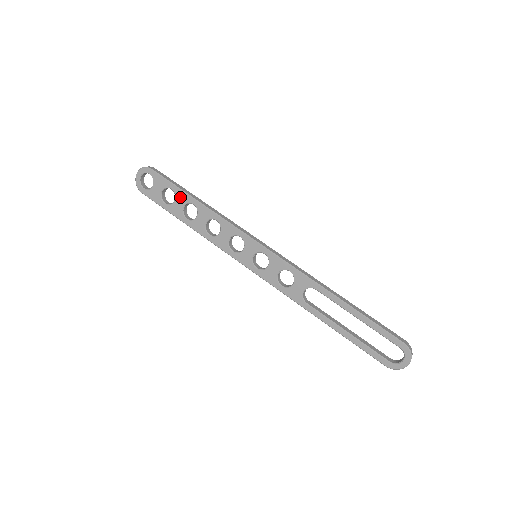
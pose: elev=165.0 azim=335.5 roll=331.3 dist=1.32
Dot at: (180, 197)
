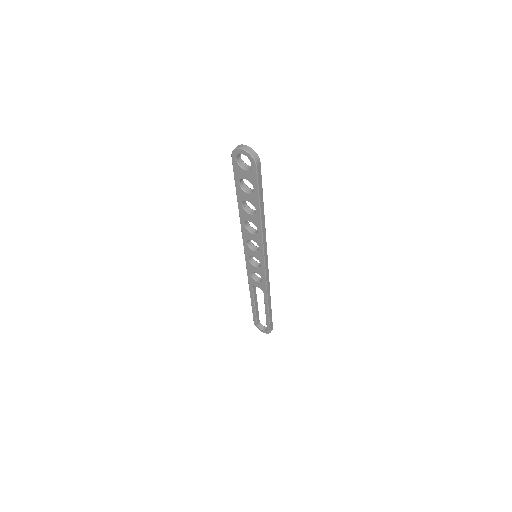
Dot at: (253, 198)
